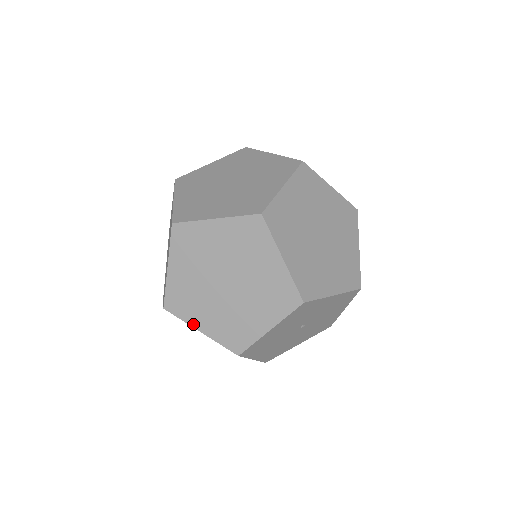
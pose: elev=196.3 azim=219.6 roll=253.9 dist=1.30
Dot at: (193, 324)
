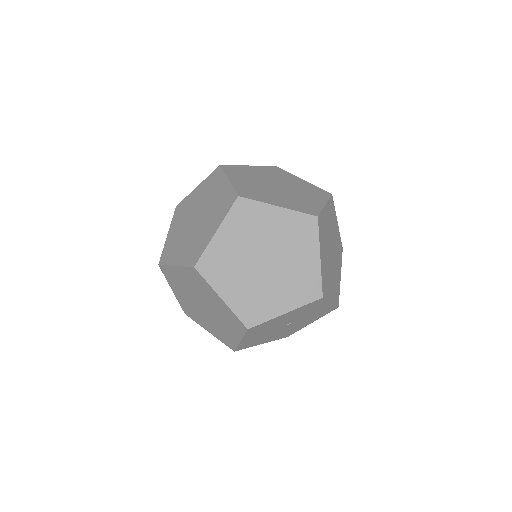
Dot at: (217, 289)
